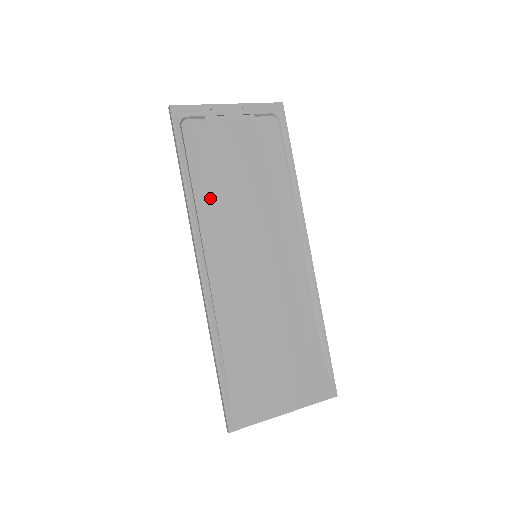
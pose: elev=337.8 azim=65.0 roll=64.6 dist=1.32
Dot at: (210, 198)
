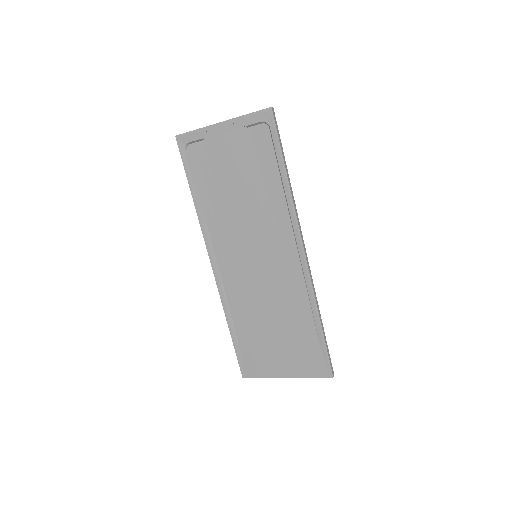
Dot at: (215, 209)
